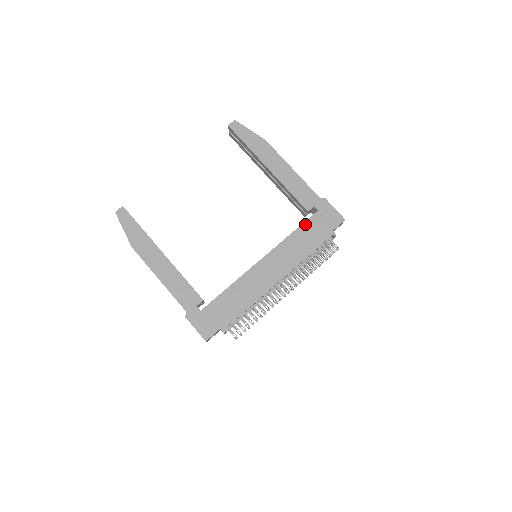
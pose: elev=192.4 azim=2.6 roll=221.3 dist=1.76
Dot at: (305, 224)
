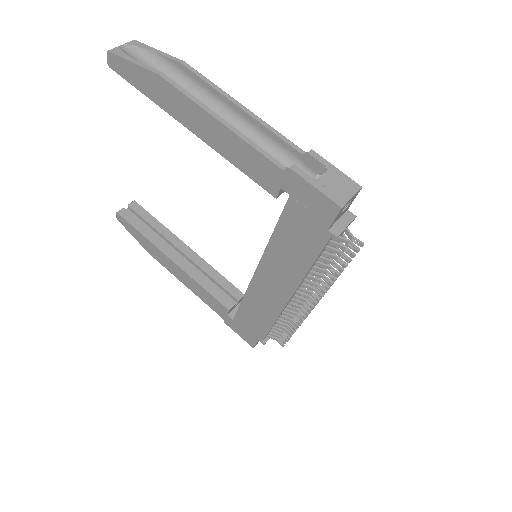
Dot at: (282, 221)
